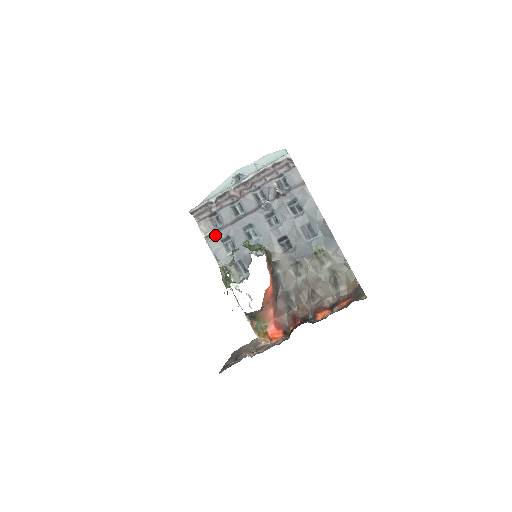
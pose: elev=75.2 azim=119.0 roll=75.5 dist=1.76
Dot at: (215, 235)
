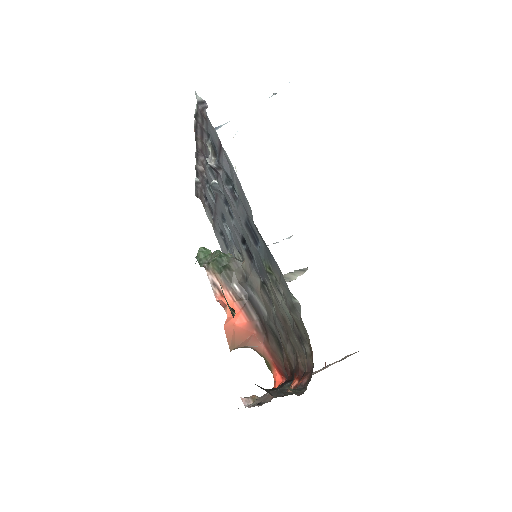
Dot at: (215, 226)
